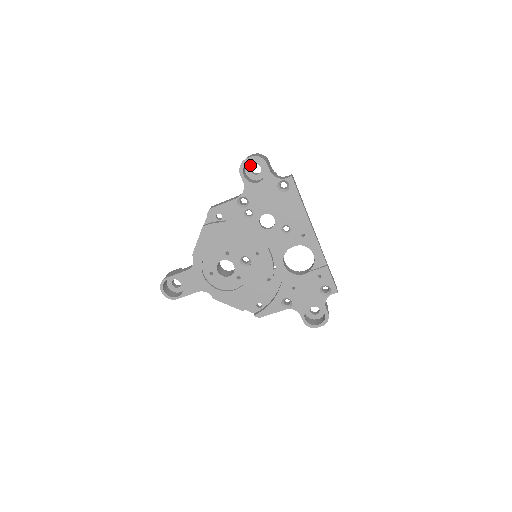
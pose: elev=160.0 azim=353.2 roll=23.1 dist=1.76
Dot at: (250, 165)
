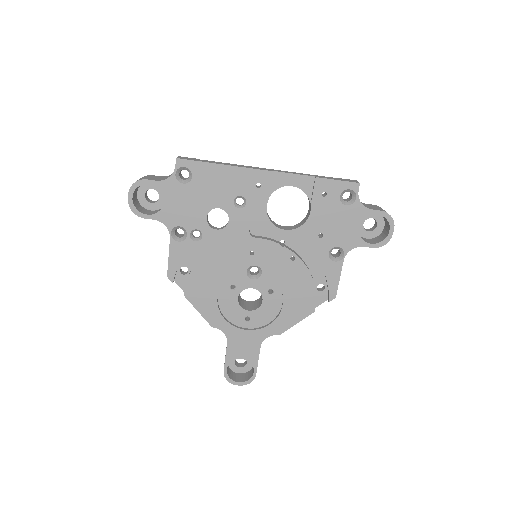
Dot at: (143, 200)
